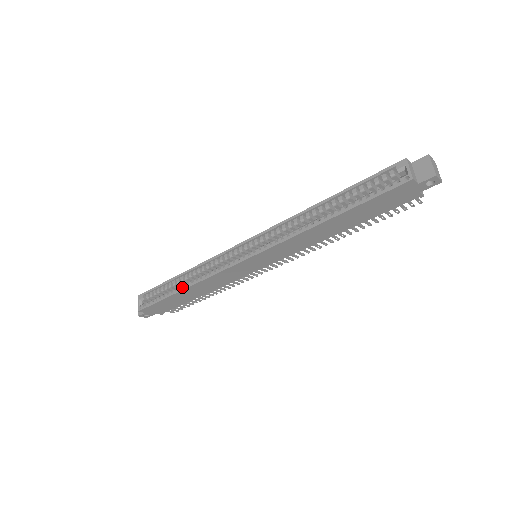
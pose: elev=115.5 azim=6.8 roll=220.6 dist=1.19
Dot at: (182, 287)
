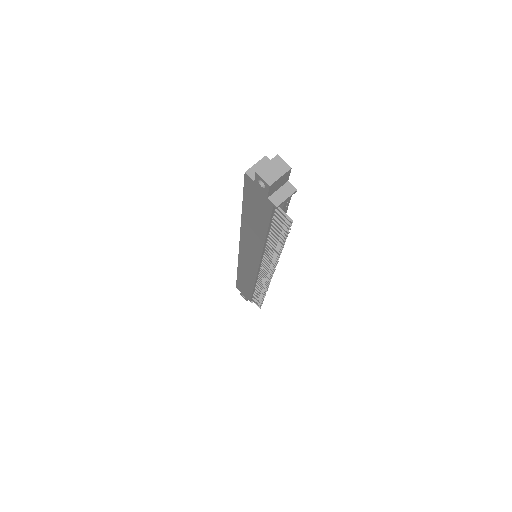
Dot at: occluded
